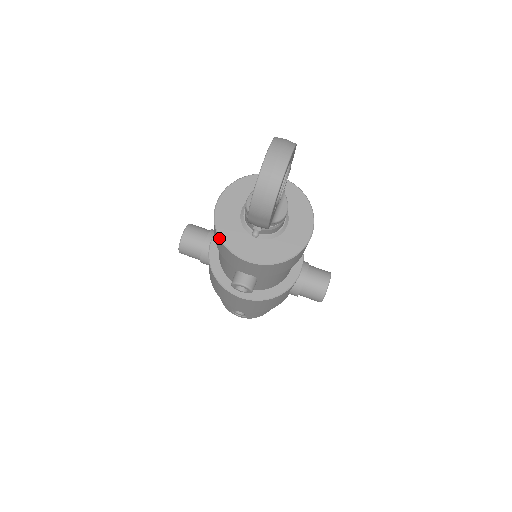
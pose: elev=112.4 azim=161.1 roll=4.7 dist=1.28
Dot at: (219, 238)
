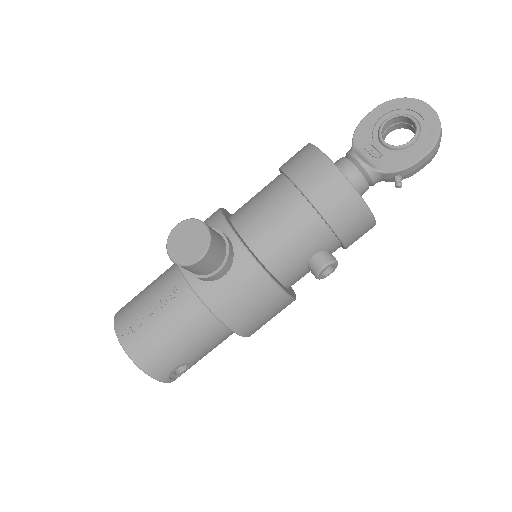
Dot at: (360, 196)
